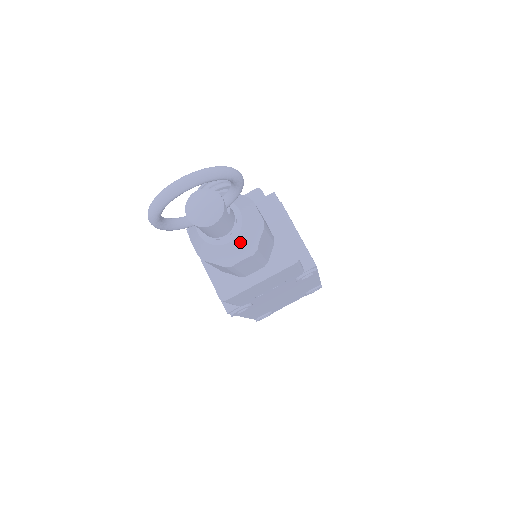
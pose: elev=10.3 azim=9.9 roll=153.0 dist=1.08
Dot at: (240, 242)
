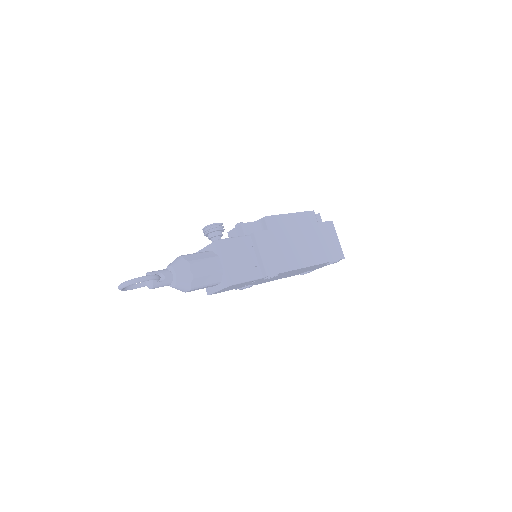
Dot at: (179, 287)
